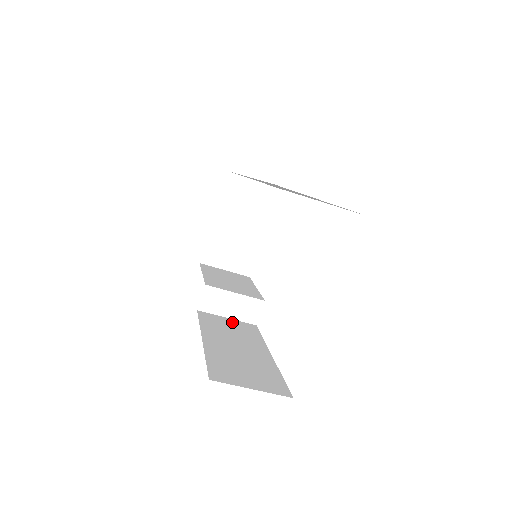
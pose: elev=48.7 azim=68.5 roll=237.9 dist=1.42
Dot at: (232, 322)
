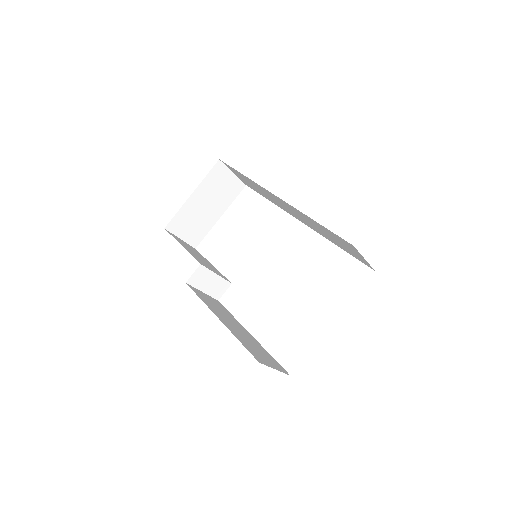
Dot at: (209, 297)
